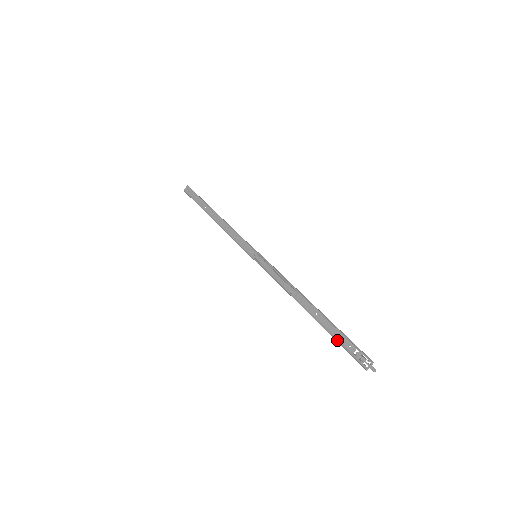
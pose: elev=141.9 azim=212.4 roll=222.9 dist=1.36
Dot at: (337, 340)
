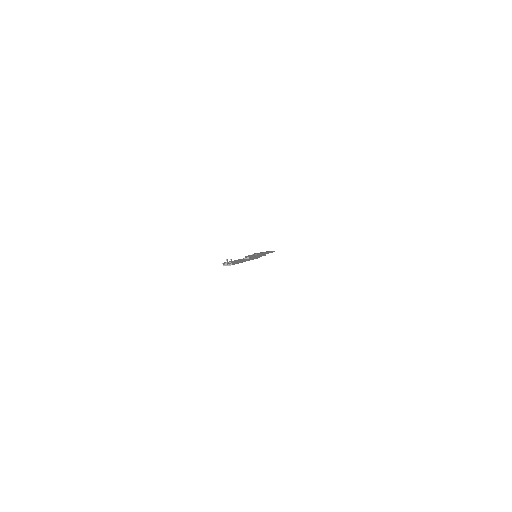
Dot at: occluded
